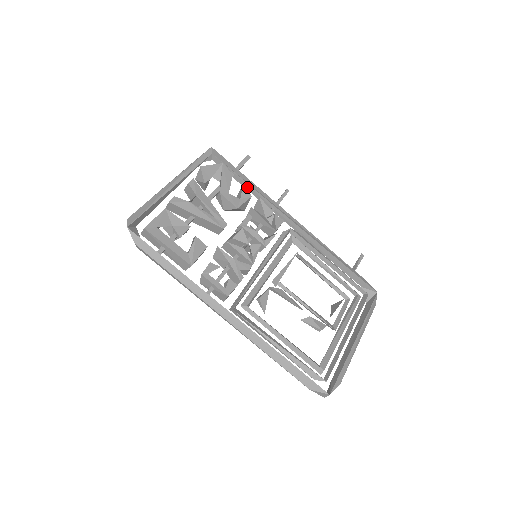
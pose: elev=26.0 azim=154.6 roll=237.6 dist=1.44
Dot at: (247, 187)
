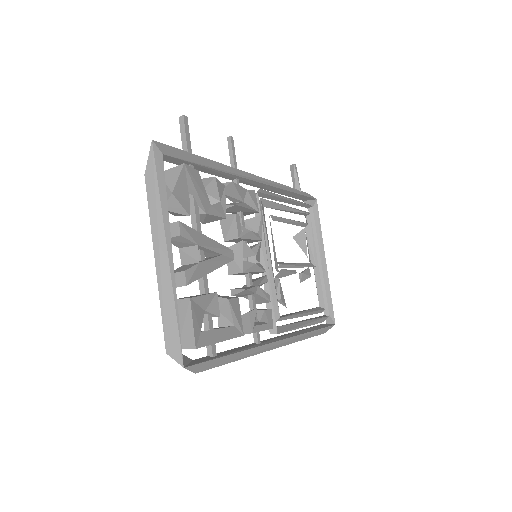
Dot at: (208, 171)
